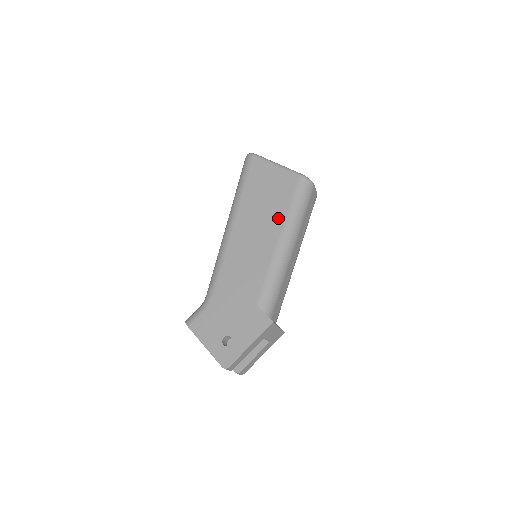
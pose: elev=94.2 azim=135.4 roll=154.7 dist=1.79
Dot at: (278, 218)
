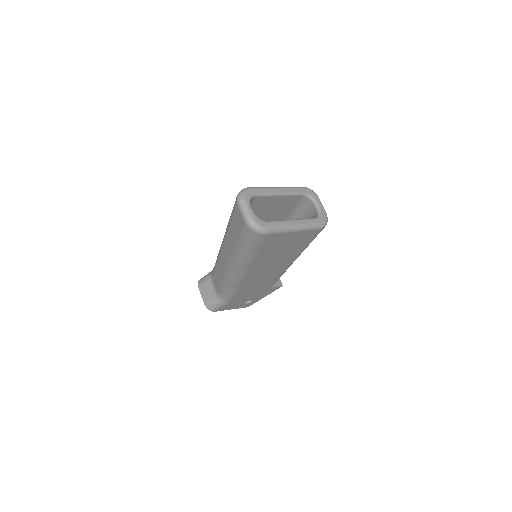
Dot at: (293, 256)
